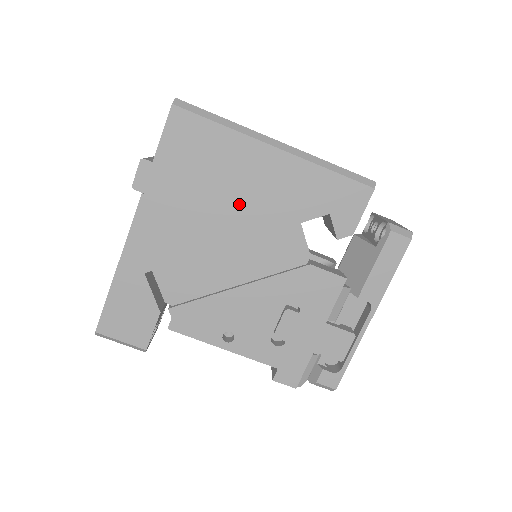
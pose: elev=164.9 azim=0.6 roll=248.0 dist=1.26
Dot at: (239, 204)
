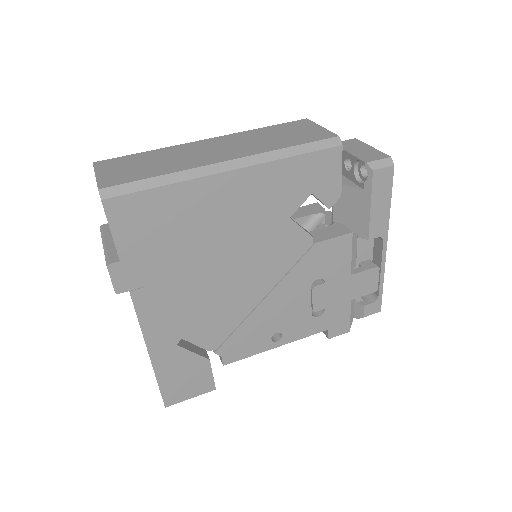
Dot at: (225, 240)
